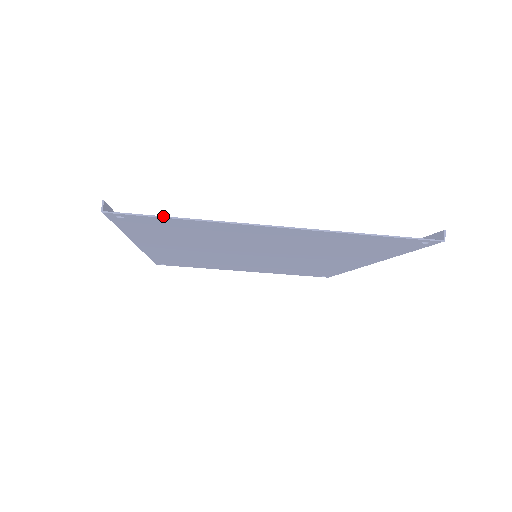
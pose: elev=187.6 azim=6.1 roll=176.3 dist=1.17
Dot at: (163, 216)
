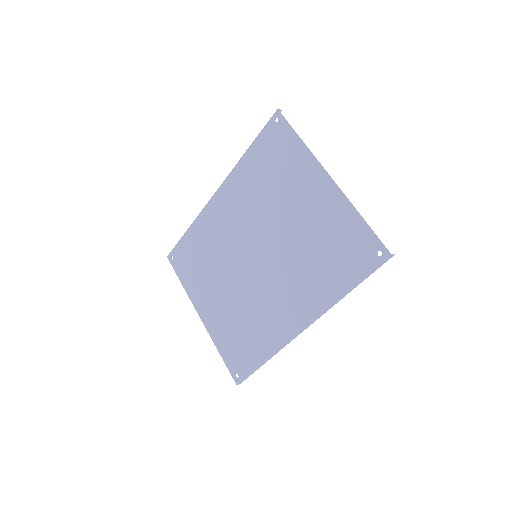
Dot at: occluded
